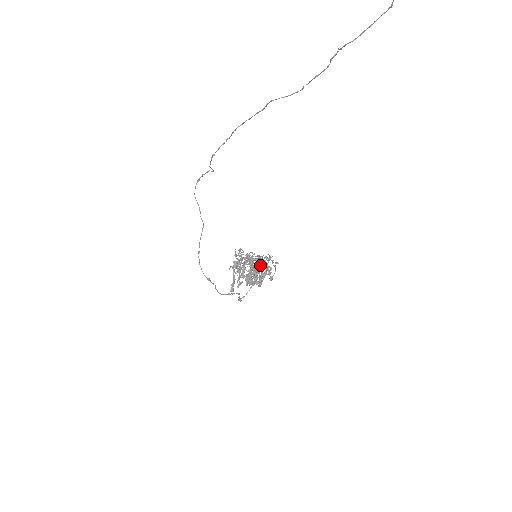
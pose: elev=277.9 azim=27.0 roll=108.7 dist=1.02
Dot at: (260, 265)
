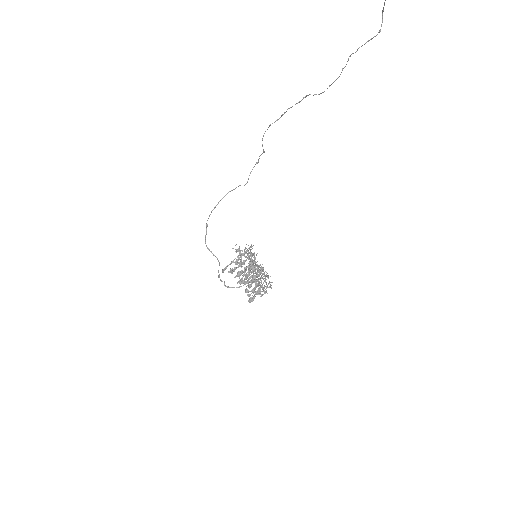
Dot at: (259, 278)
